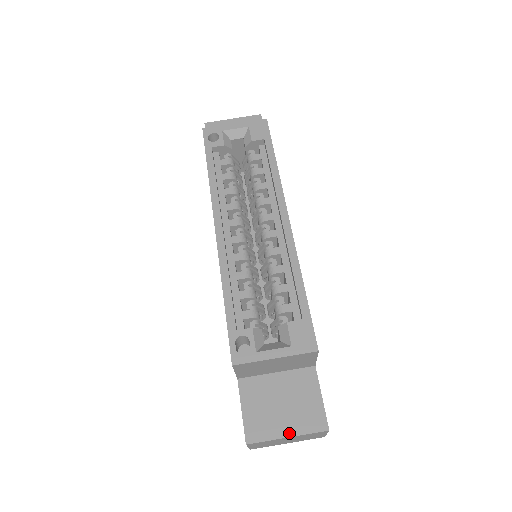
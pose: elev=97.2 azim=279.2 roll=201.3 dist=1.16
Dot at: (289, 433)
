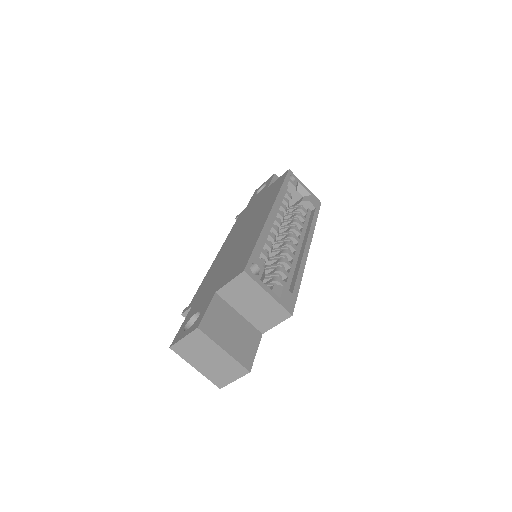
Dot at: (227, 349)
